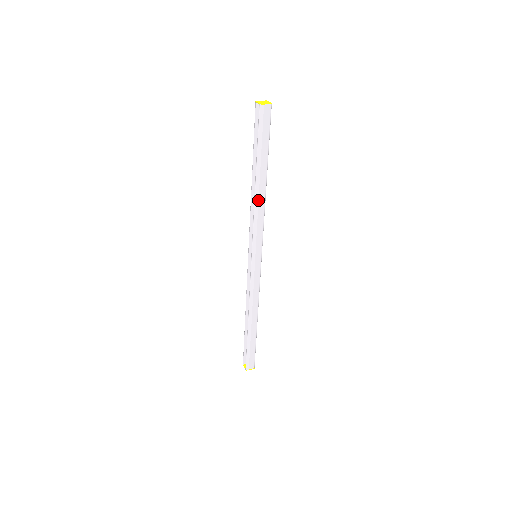
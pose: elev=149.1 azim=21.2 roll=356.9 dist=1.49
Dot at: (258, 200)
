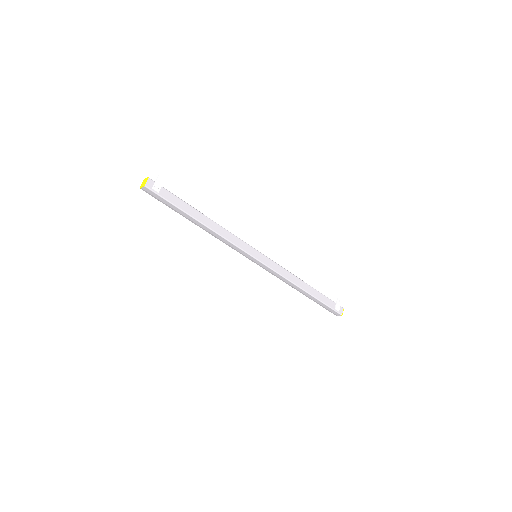
Dot at: (209, 232)
